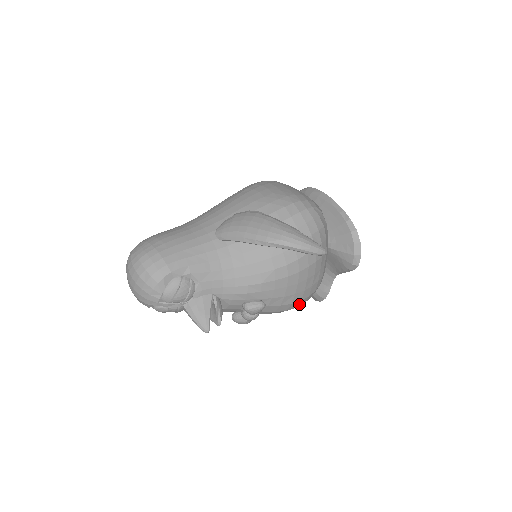
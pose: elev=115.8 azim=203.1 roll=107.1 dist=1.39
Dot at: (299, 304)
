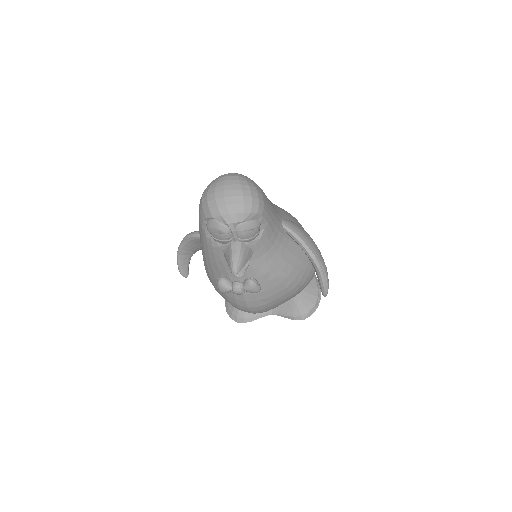
Dot at: (255, 311)
